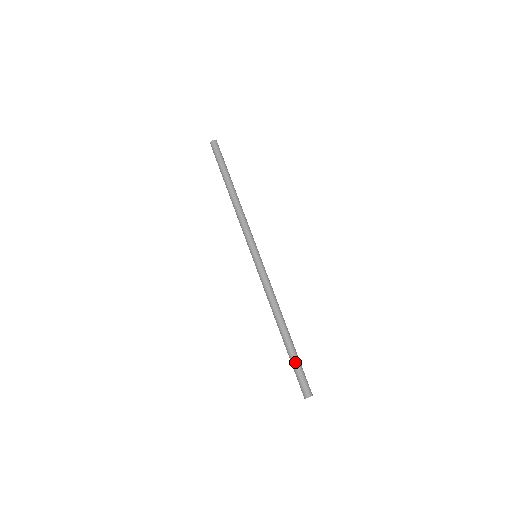
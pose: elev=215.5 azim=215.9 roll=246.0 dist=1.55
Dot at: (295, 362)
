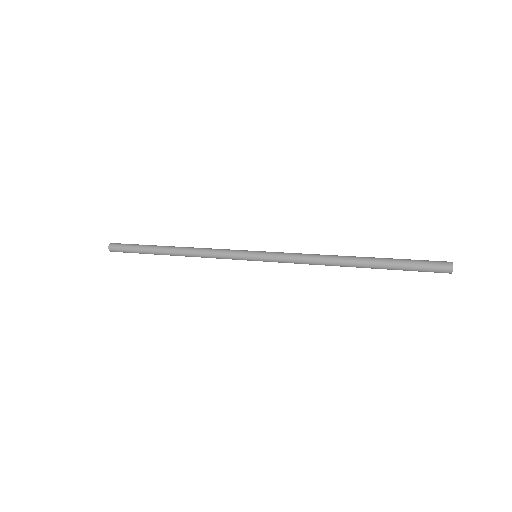
Dot at: (402, 261)
